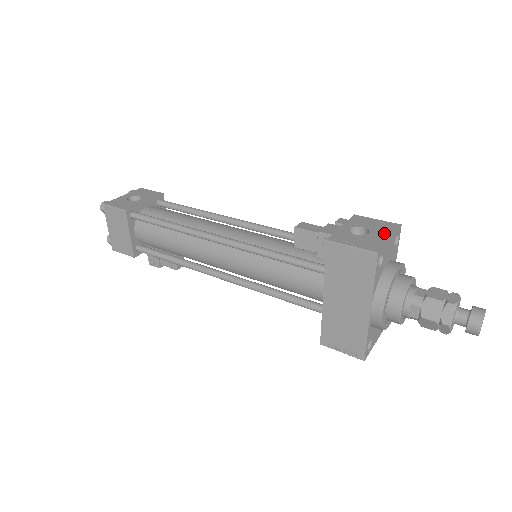
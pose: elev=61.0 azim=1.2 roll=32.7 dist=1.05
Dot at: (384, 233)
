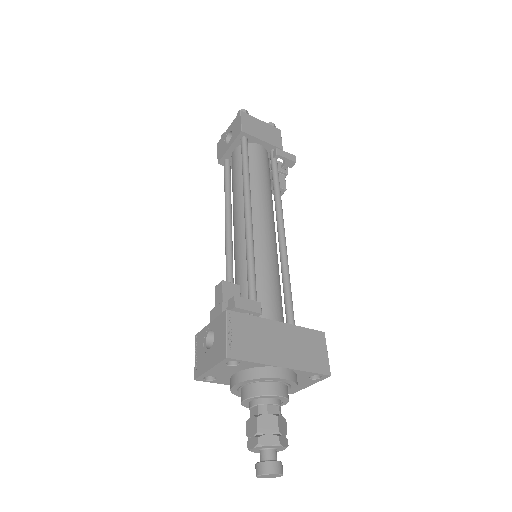
Dot at: (212, 359)
